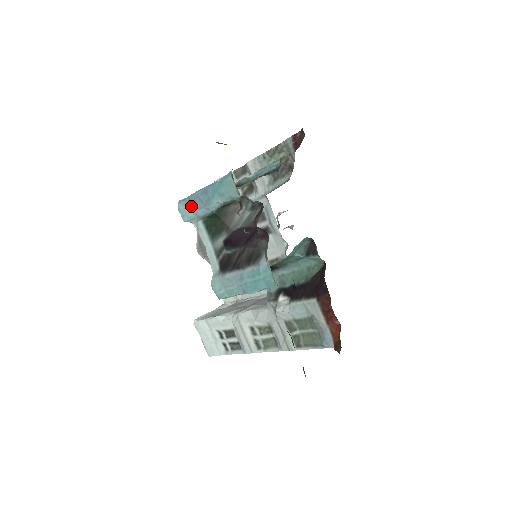
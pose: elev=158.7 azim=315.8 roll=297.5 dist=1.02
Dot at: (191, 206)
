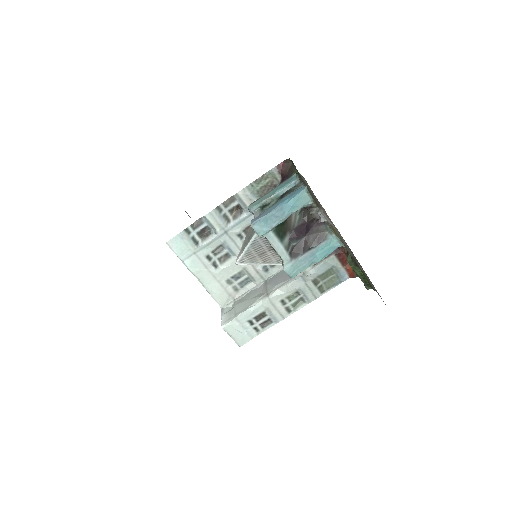
Dot at: (265, 223)
